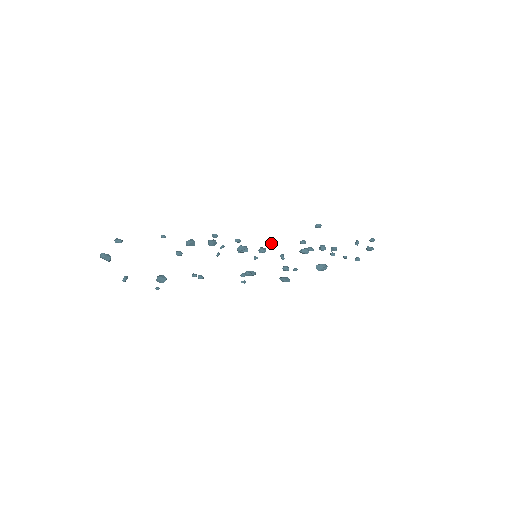
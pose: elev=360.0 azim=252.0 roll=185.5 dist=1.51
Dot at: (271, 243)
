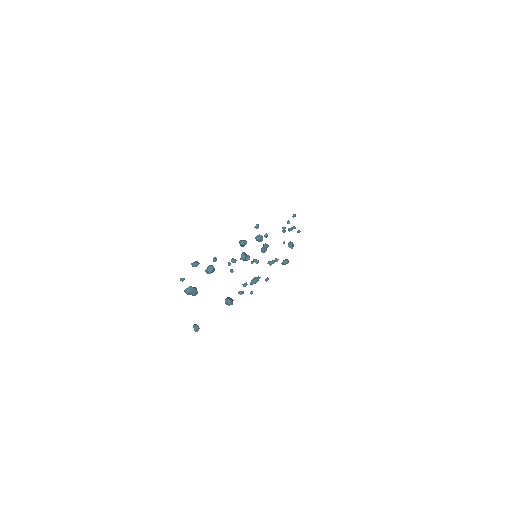
Dot at: (262, 236)
